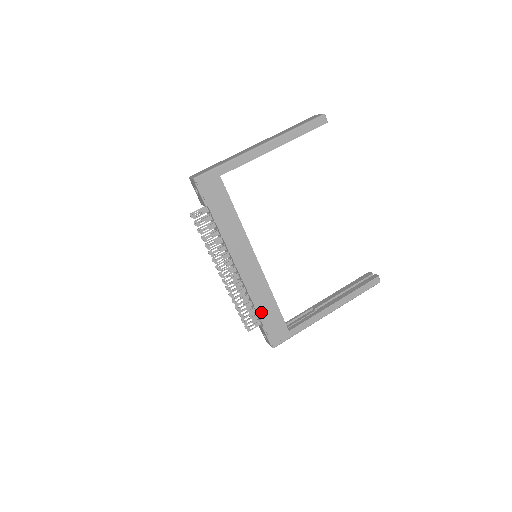
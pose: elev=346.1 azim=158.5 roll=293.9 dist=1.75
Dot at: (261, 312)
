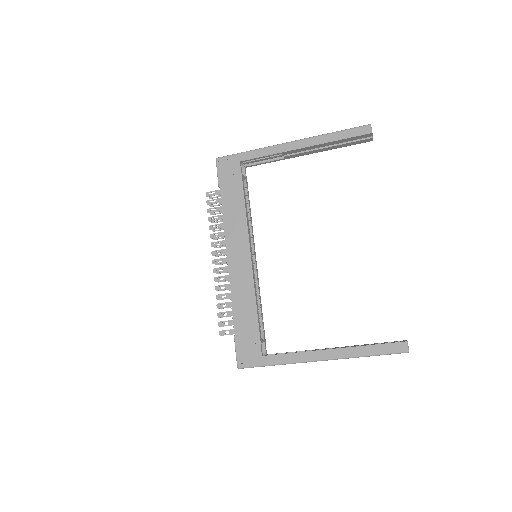
Dot at: (237, 316)
